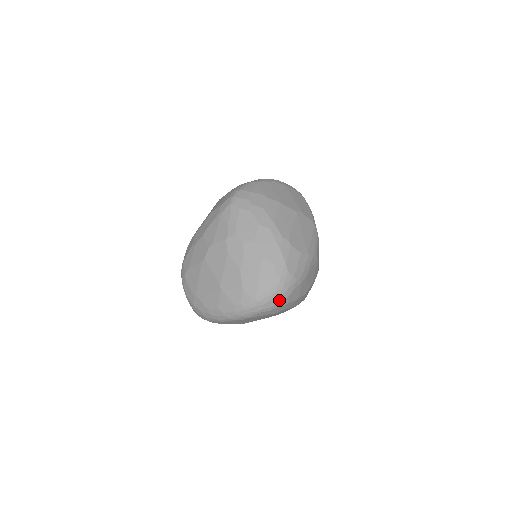
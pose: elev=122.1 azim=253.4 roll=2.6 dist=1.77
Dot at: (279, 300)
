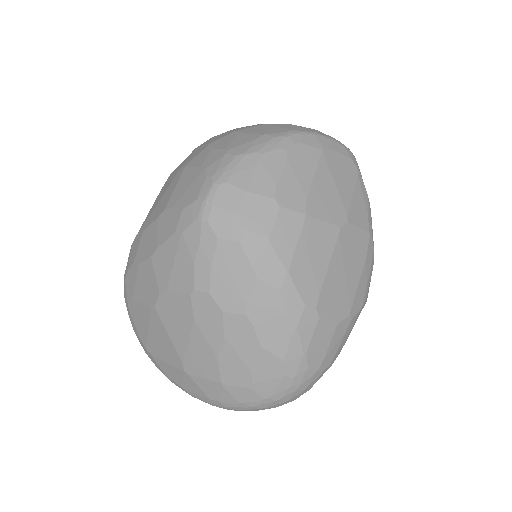
Dot at: (287, 401)
